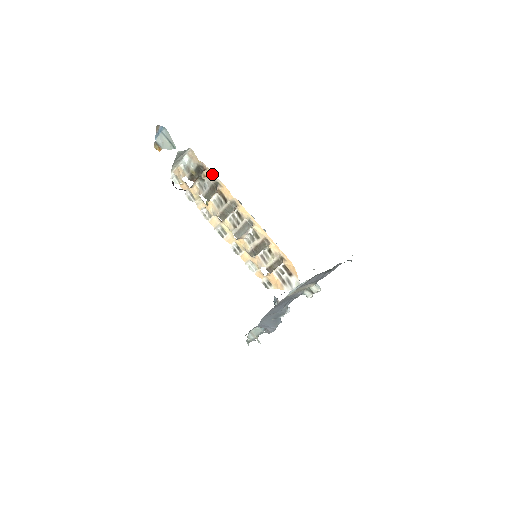
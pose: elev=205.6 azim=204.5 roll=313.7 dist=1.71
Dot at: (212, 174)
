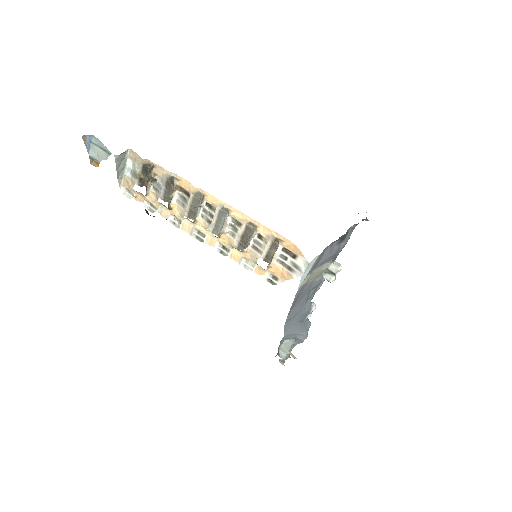
Dot at: (163, 169)
